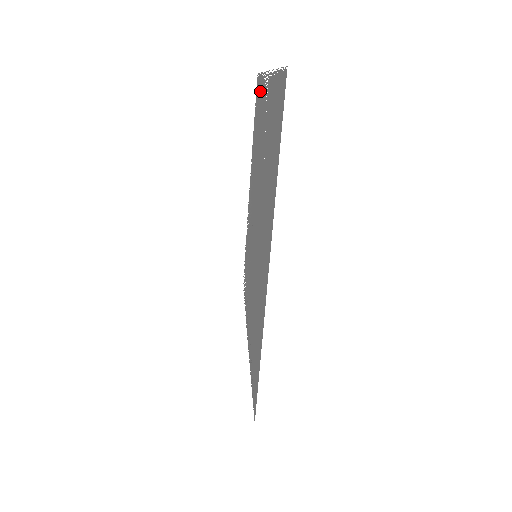
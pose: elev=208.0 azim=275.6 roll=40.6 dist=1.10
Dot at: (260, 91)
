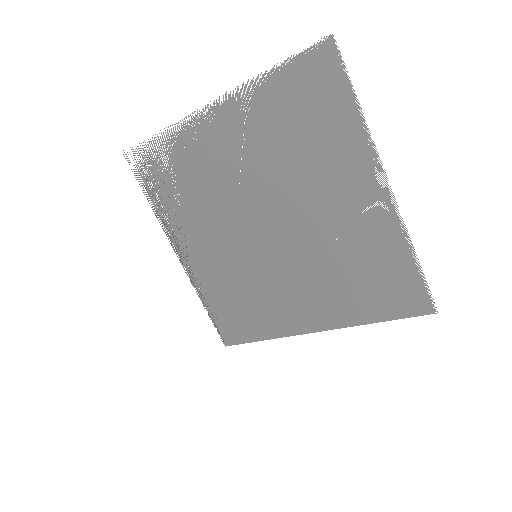
Dot at: (346, 127)
